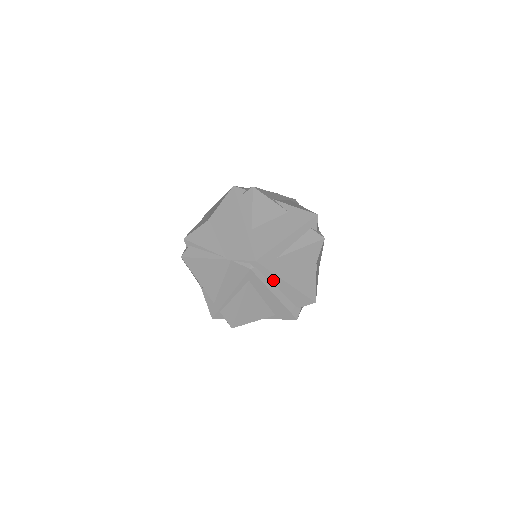
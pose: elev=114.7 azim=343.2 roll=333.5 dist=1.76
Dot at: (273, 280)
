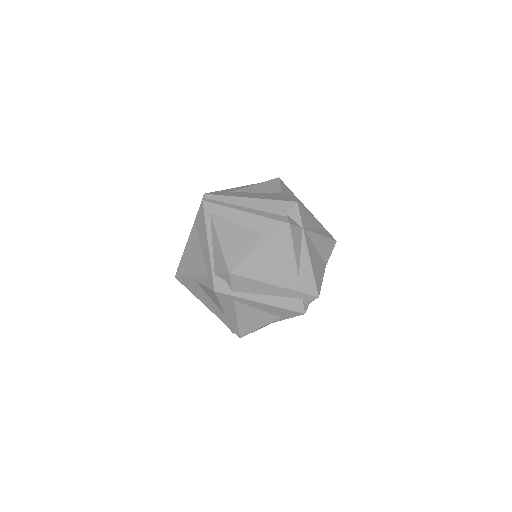
Dot at: (233, 202)
